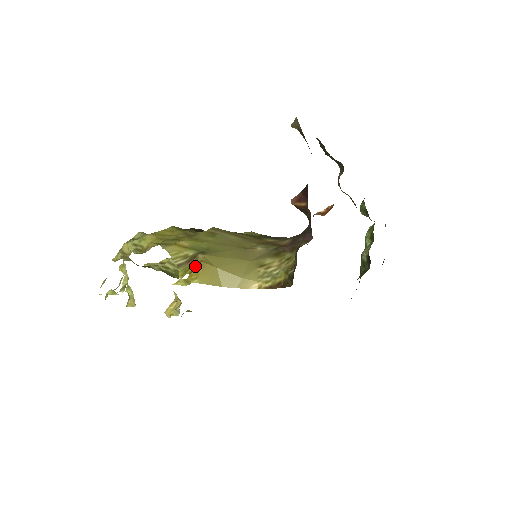
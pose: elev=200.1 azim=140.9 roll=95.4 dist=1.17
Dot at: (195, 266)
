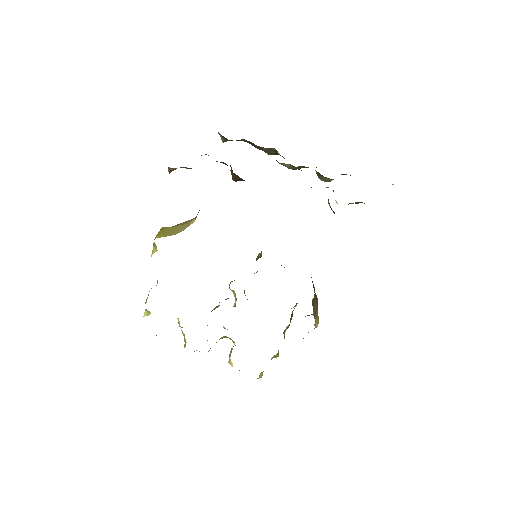
Dot at: occluded
